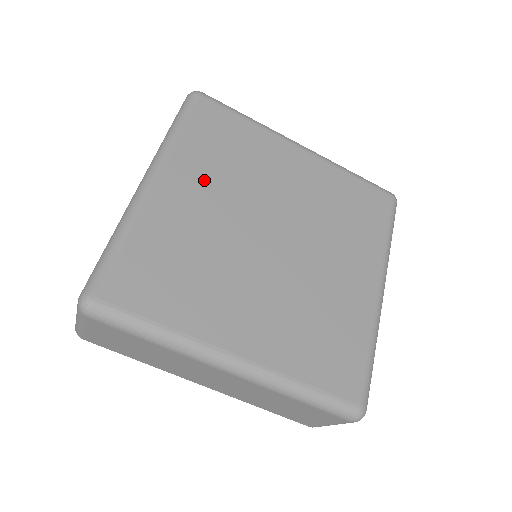
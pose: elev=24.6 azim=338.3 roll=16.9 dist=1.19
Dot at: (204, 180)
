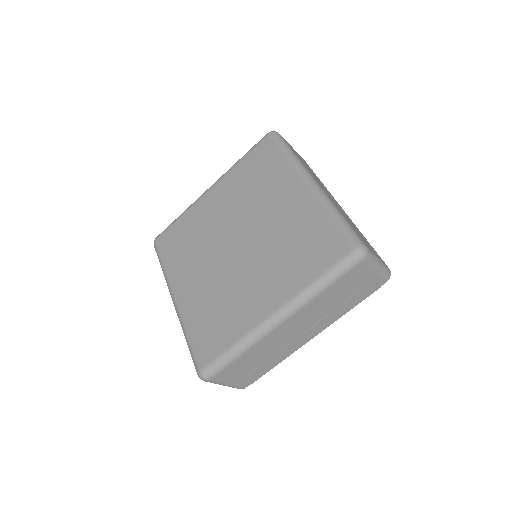
Dot at: (230, 195)
